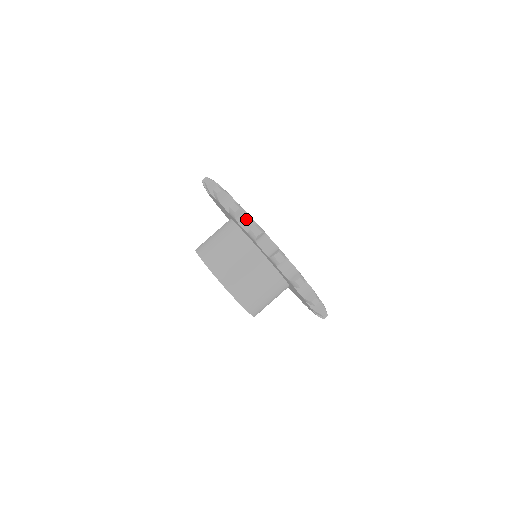
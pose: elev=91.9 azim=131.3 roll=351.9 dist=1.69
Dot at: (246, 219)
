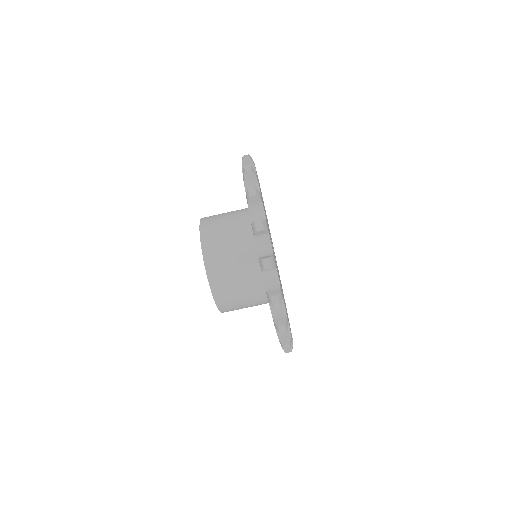
Dot at: occluded
